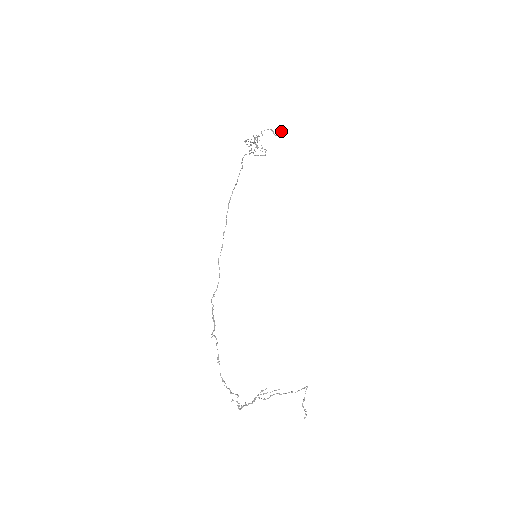
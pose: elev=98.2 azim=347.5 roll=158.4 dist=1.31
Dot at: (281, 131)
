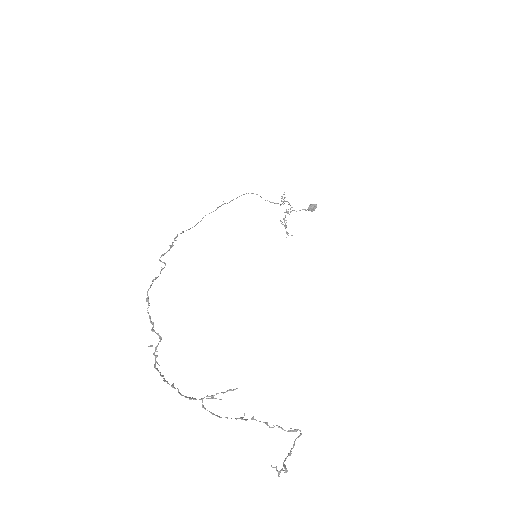
Dot at: (312, 205)
